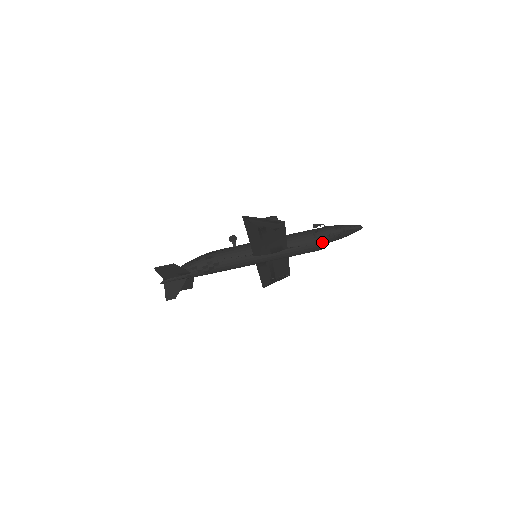
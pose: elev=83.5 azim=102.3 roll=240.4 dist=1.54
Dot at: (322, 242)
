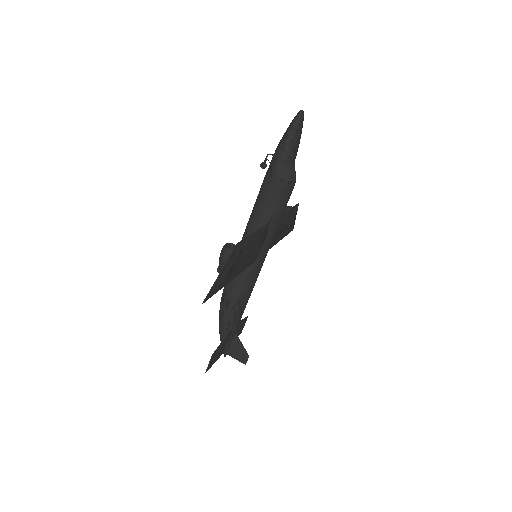
Dot at: (288, 178)
